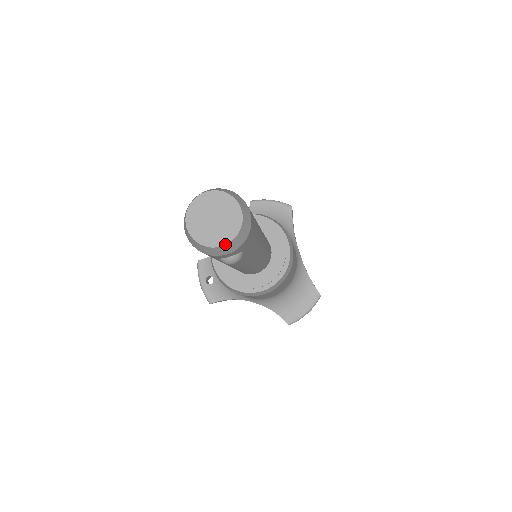
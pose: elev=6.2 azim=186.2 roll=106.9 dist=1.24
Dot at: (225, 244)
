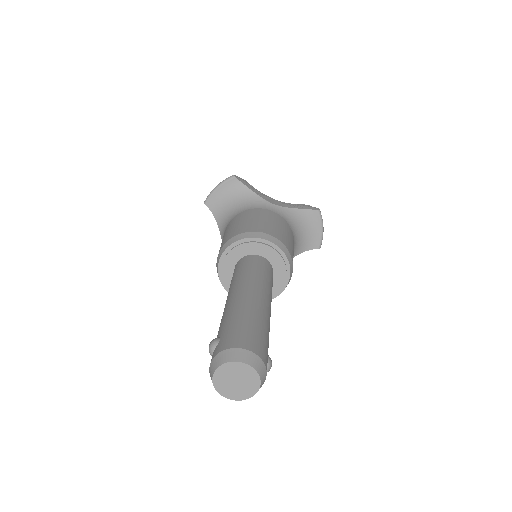
Dot at: (259, 387)
